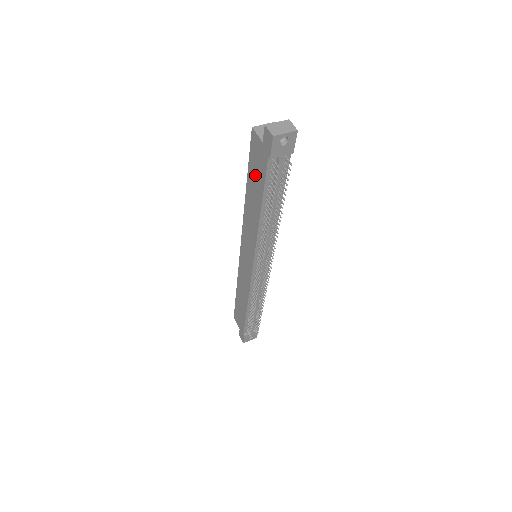
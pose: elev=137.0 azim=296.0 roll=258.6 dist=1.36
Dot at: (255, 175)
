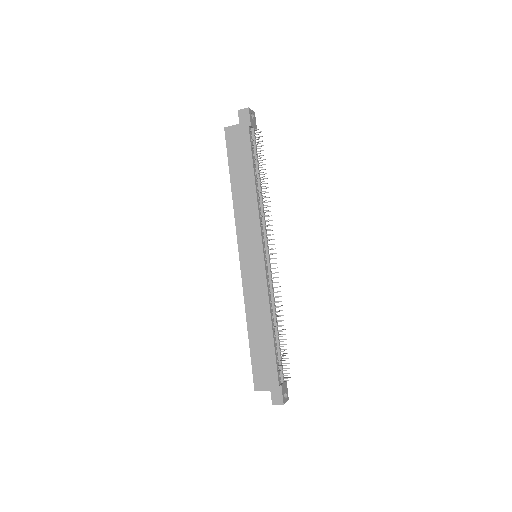
Dot at: (239, 157)
